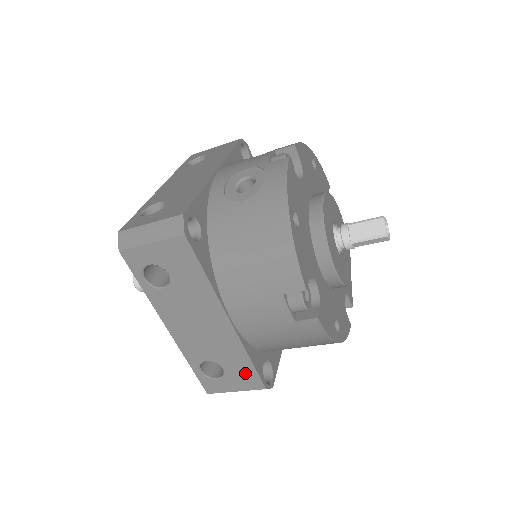
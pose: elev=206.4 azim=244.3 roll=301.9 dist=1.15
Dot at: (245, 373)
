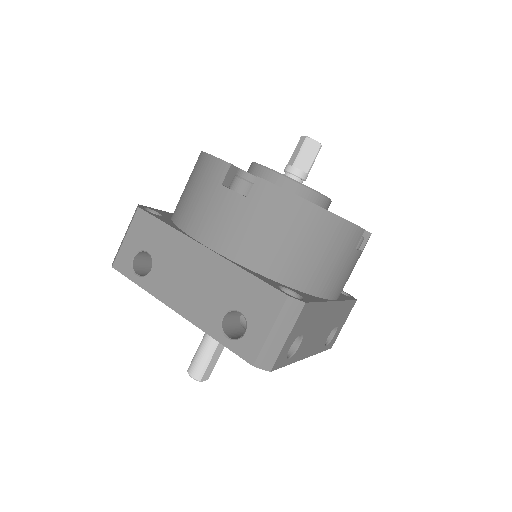
Dot at: (258, 295)
